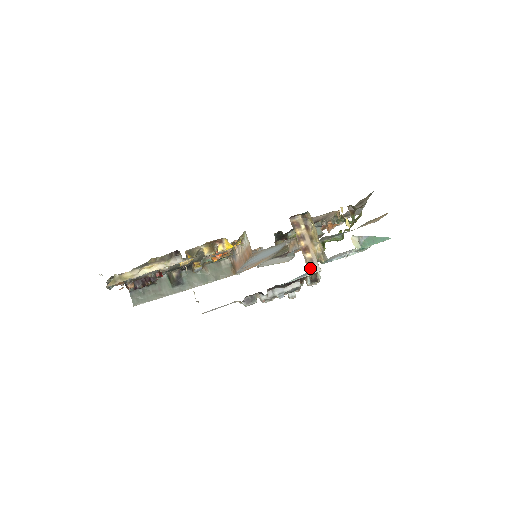
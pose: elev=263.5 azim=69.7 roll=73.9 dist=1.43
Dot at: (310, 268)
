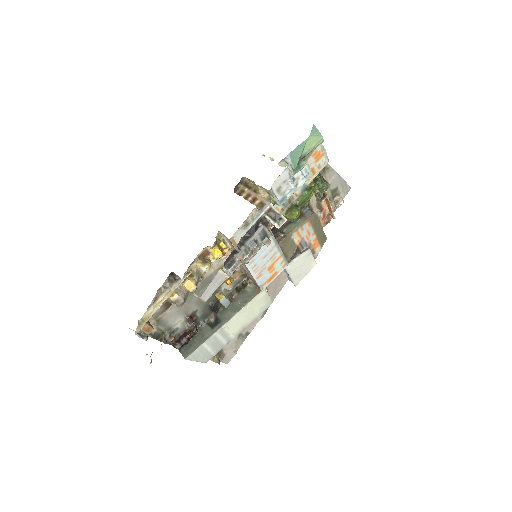
Dot at: (262, 208)
